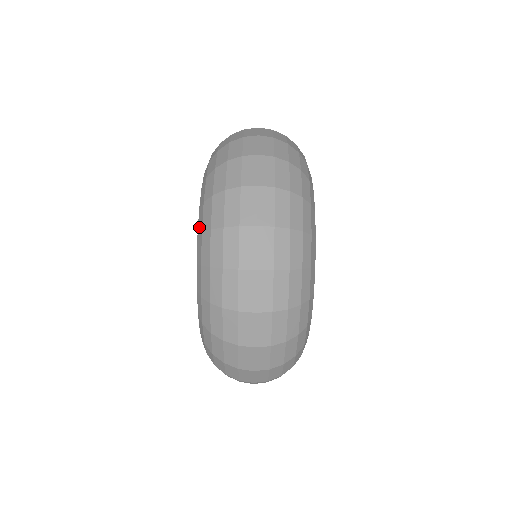
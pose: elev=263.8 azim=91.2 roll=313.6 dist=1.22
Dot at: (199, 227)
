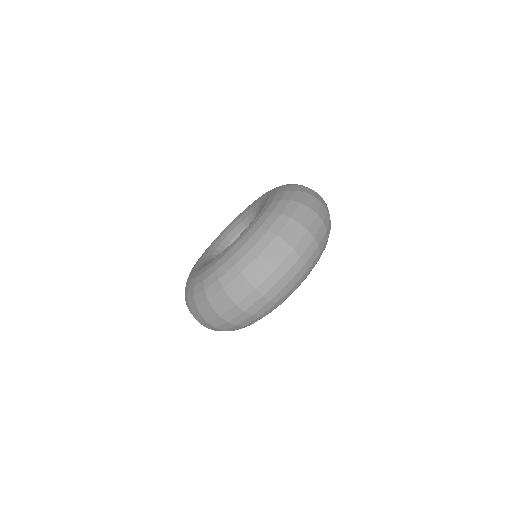
Dot at: (233, 250)
